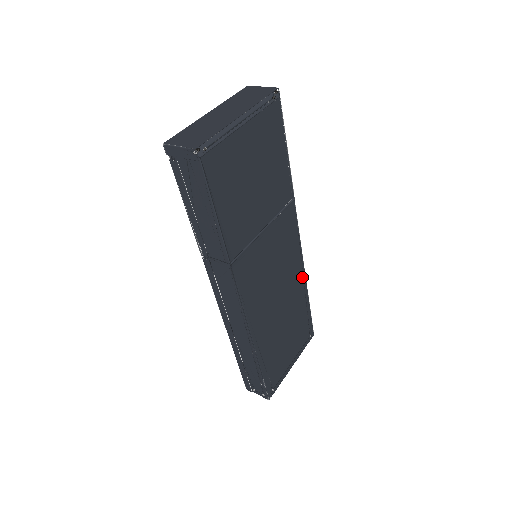
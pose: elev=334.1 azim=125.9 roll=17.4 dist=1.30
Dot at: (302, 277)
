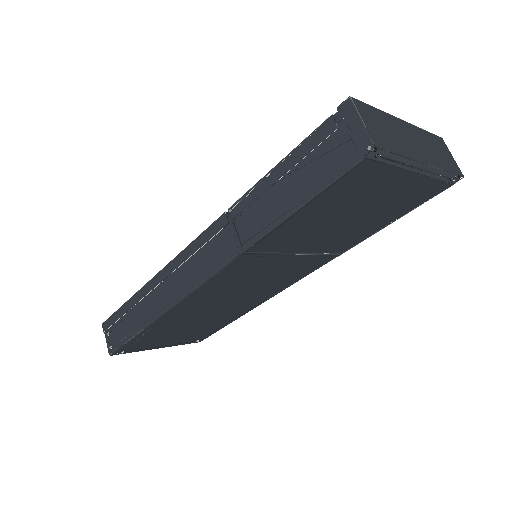
Dot at: (256, 304)
